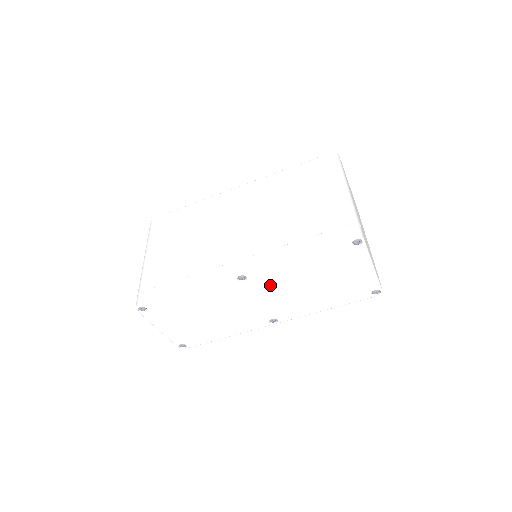
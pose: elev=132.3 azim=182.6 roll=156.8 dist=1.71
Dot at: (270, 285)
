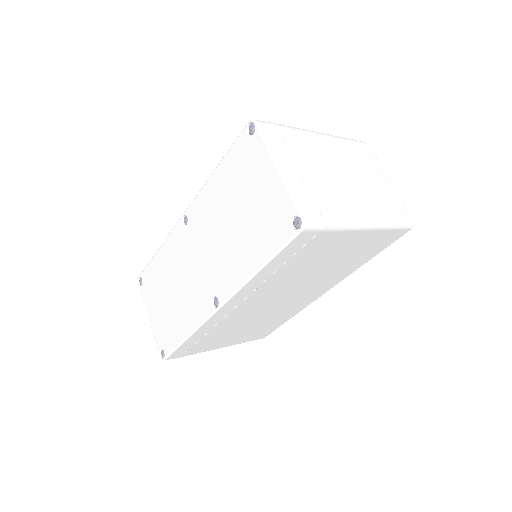
Dot at: (203, 227)
